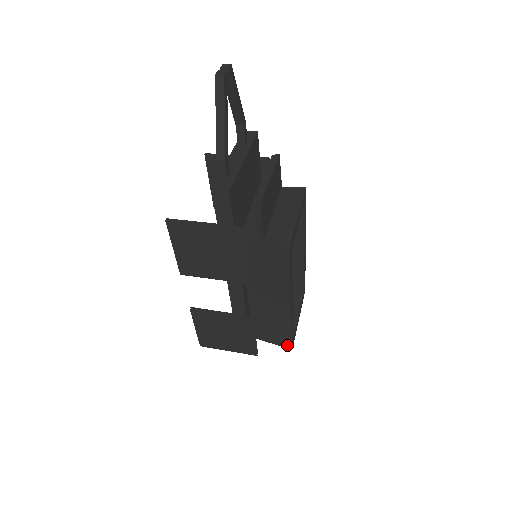
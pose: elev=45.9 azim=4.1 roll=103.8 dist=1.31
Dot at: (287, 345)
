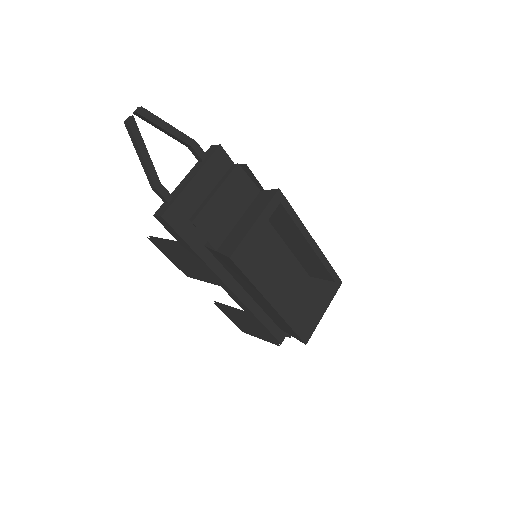
Dot at: (300, 340)
